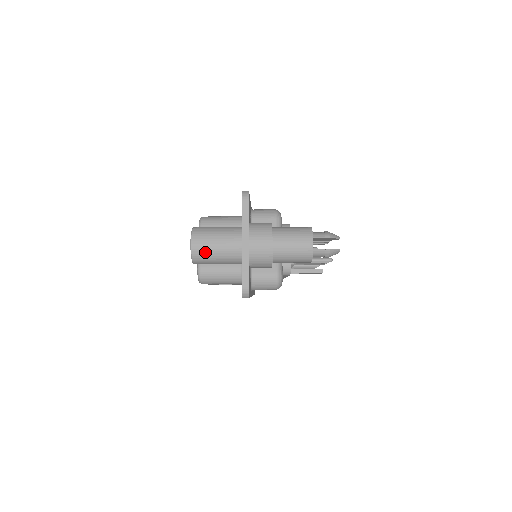
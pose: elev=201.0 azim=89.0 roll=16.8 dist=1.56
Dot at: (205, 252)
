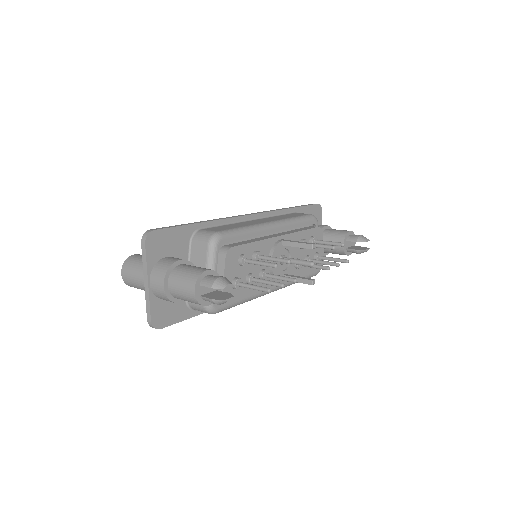
Dot at: (130, 283)
